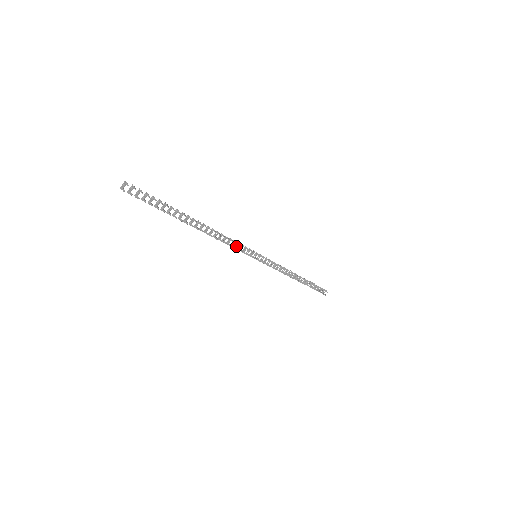
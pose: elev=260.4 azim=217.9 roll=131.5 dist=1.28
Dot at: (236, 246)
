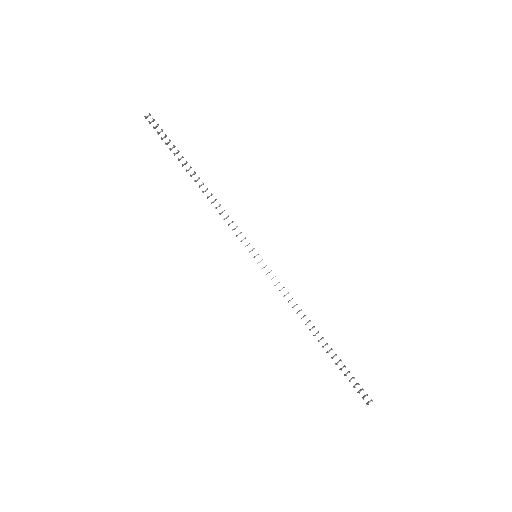
Dot at: (234, 229)
